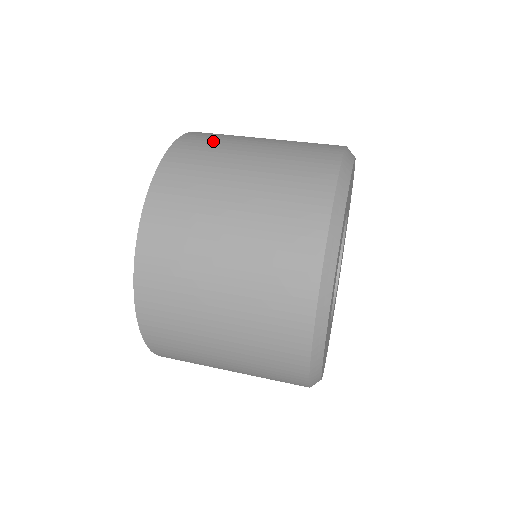
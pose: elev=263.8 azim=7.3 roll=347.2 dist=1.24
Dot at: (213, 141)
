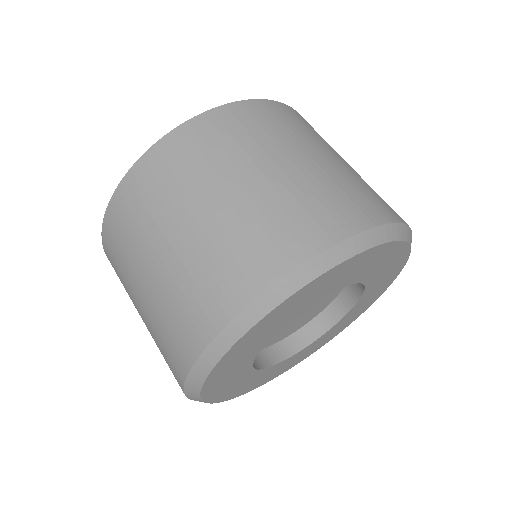
Dot at: (302, 125)
